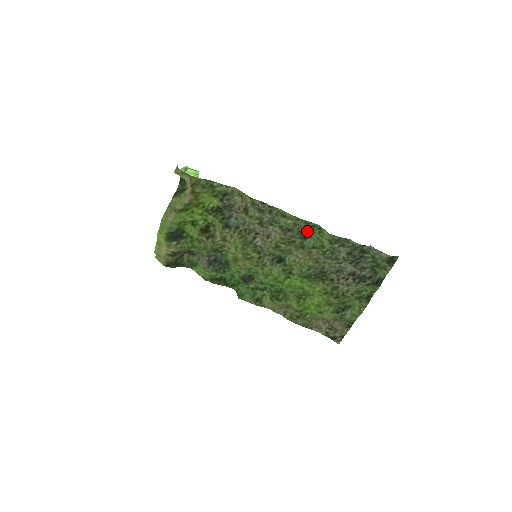
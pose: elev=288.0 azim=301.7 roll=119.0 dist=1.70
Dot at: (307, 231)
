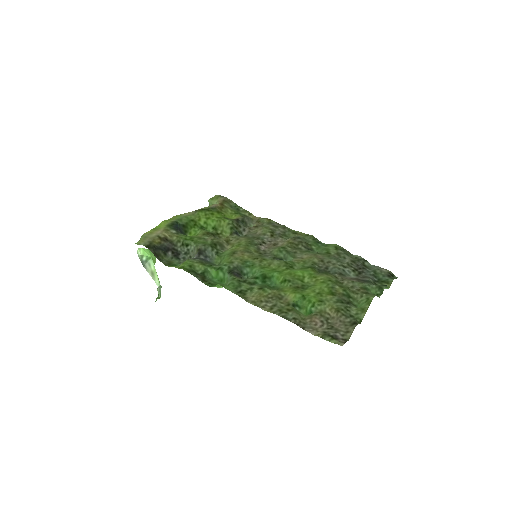
Dot at: (313, 248)
